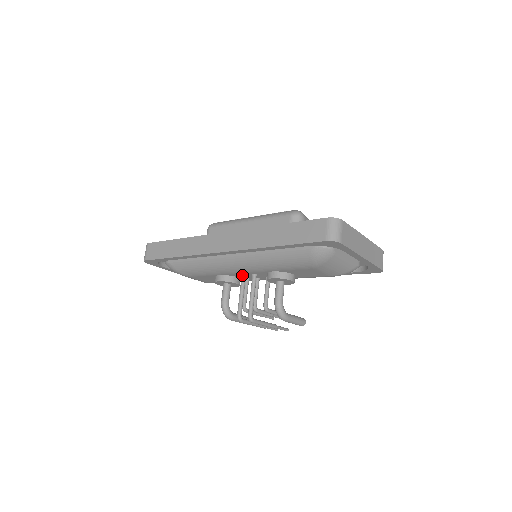
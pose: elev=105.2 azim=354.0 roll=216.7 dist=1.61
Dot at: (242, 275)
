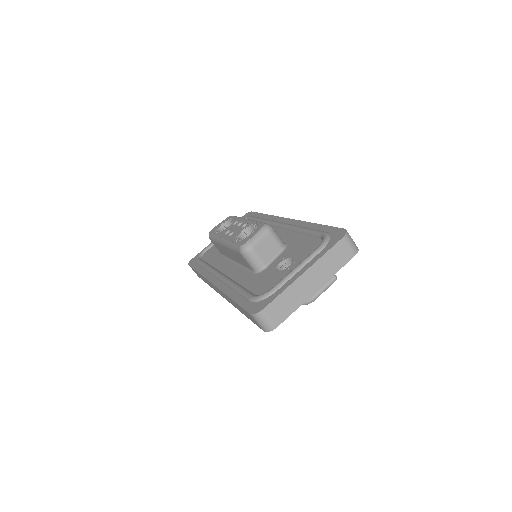
Dot at: occluded
